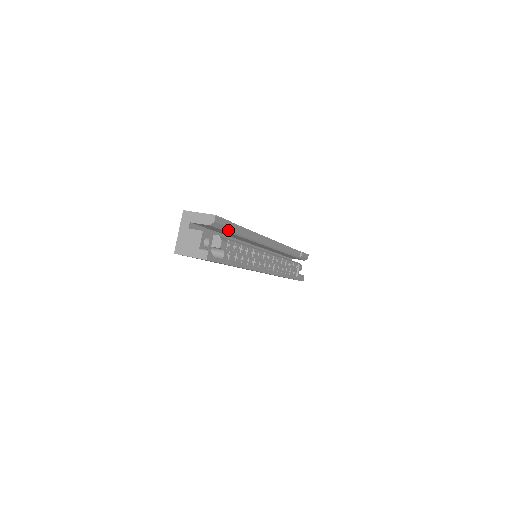
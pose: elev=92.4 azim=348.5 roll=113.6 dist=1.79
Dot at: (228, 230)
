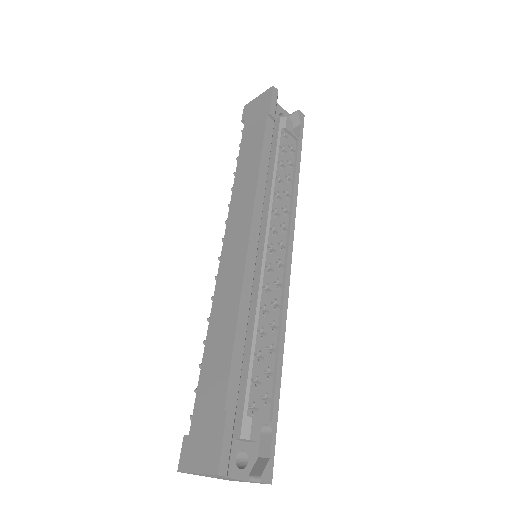
Dot at: (235, 411)
